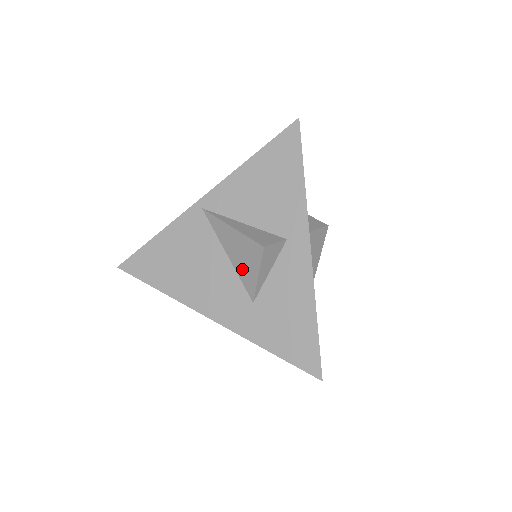
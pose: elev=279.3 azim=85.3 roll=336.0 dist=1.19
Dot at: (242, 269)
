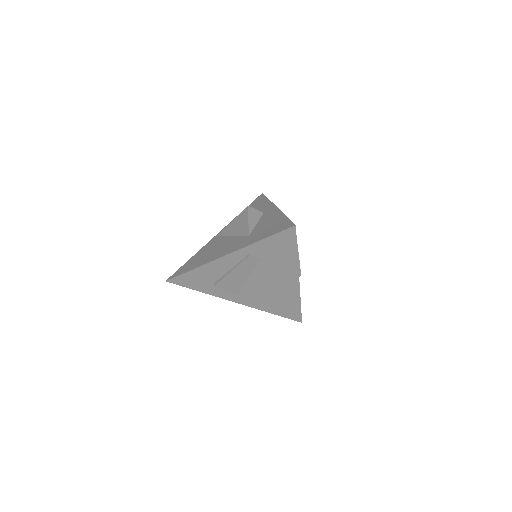
Dot at: (240, 230)
